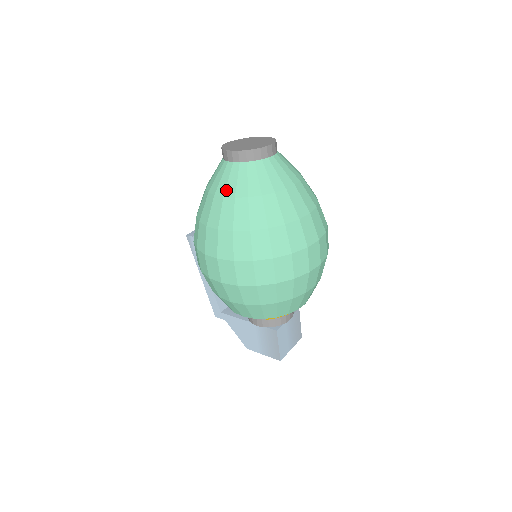
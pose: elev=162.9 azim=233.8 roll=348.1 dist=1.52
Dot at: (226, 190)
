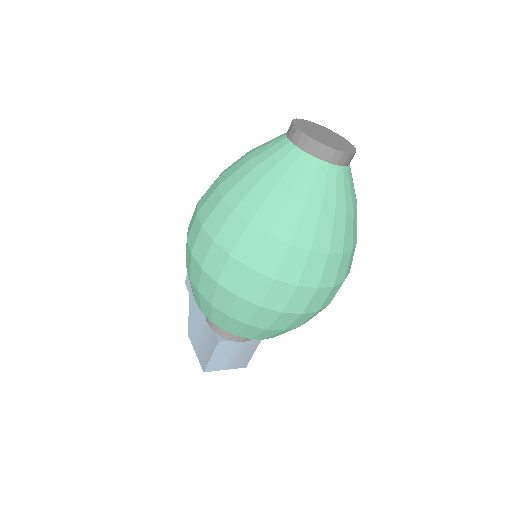
Dot at: (261, 164)
